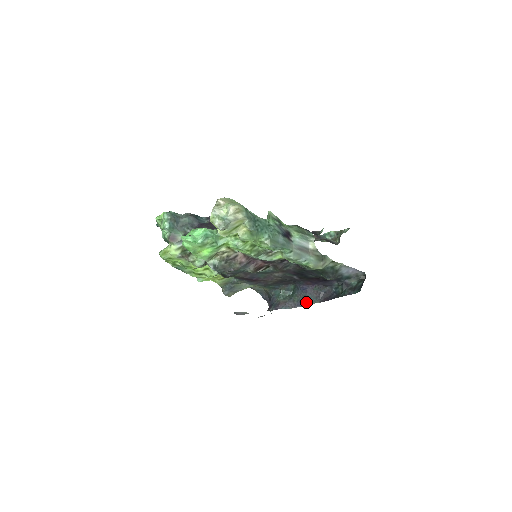
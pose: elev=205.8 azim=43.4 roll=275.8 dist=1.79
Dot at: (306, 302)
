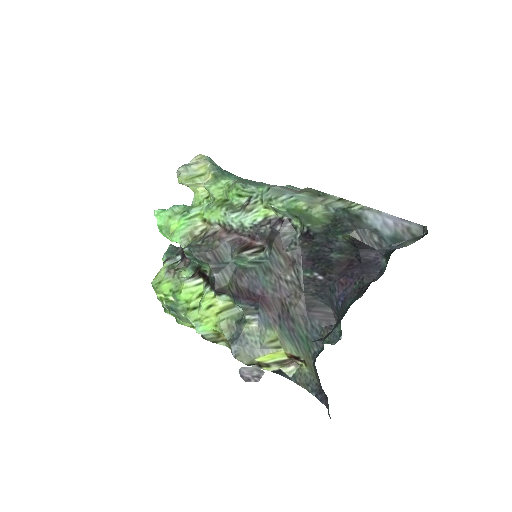
Dot at: (345, 312)
